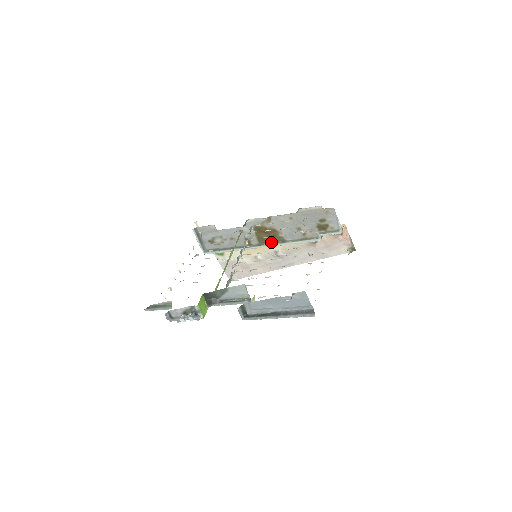
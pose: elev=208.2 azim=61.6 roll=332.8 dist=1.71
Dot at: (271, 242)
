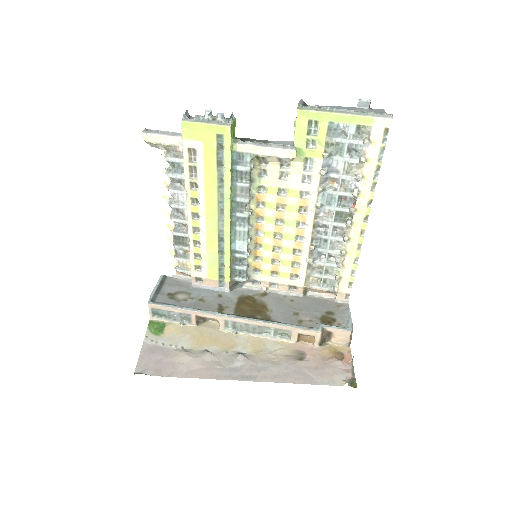
Dot at: (251, 317)
